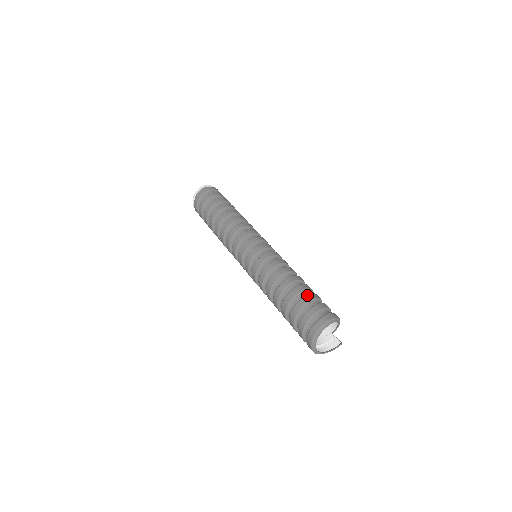
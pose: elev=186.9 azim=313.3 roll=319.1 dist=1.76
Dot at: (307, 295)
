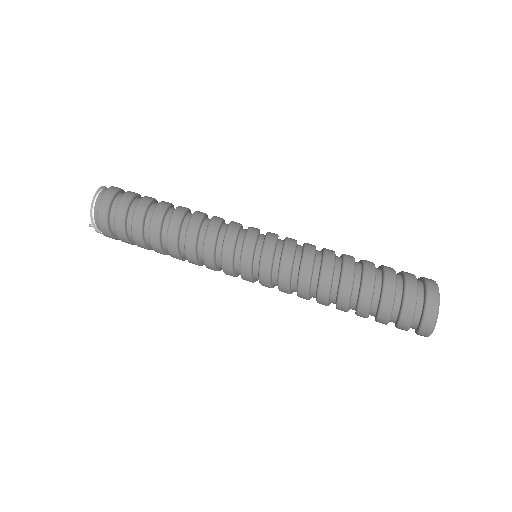
Dot at: (386, 272)
